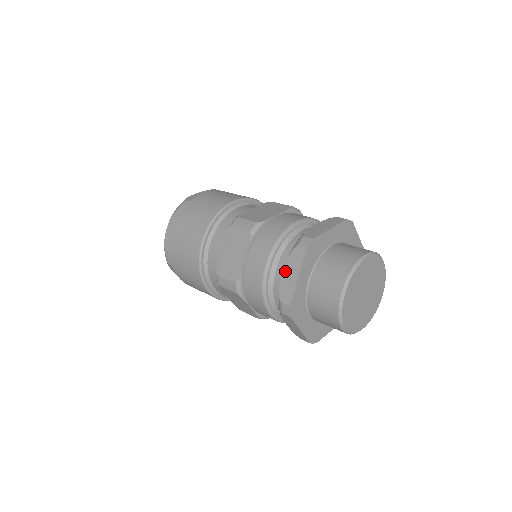
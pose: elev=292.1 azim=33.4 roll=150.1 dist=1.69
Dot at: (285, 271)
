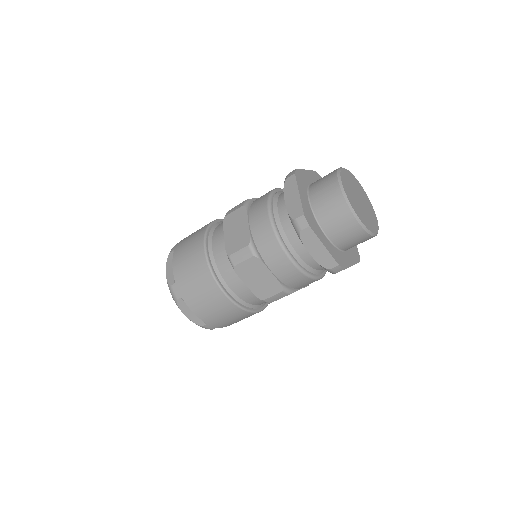
Dot at: (310, 252)
